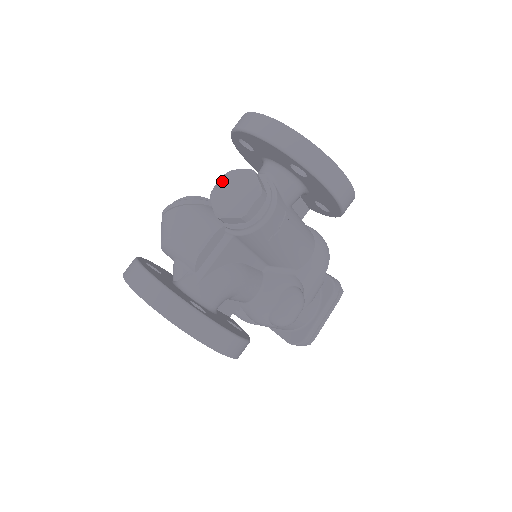
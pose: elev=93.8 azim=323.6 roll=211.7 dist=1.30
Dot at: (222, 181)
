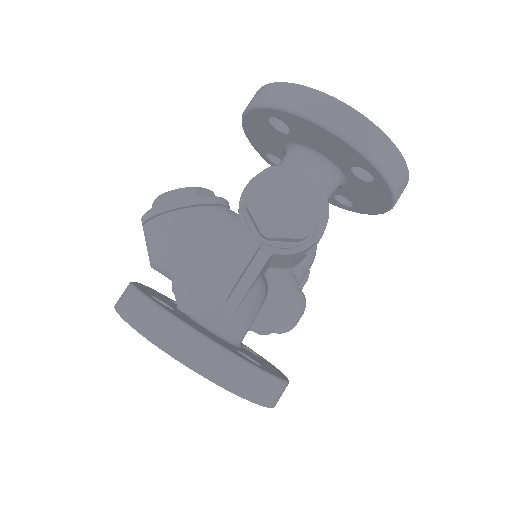
Dot at: (263, 182)
